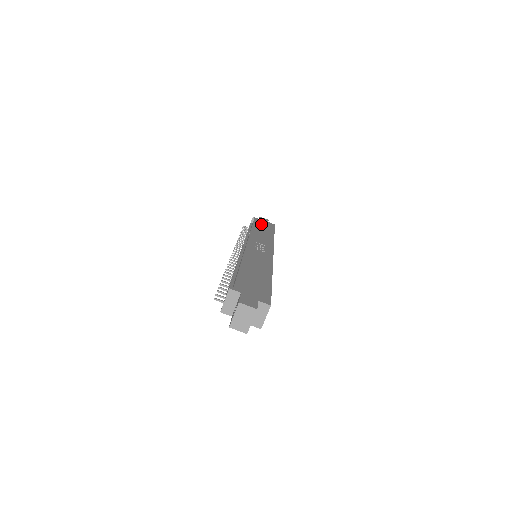
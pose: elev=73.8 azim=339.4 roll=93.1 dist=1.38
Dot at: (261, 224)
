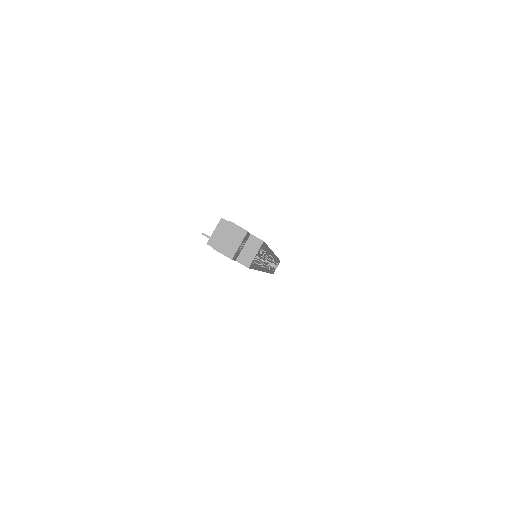
Dot at: occluded
